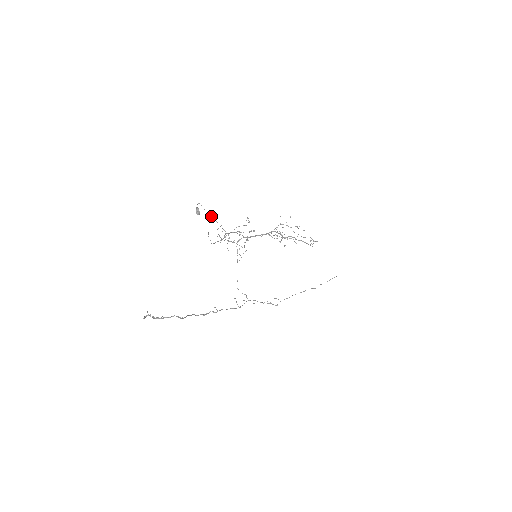
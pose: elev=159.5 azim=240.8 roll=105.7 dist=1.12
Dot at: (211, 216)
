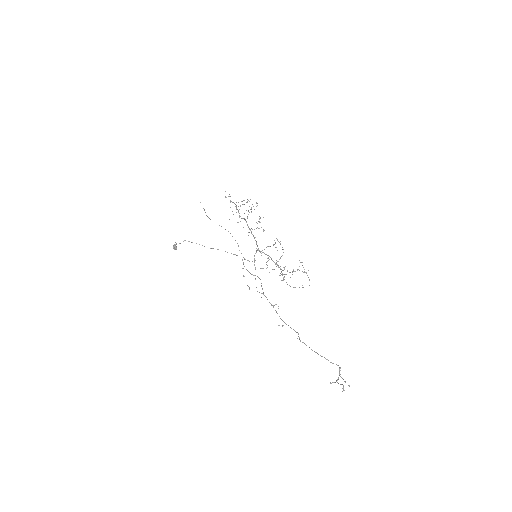
Dot at: (217, 249)
